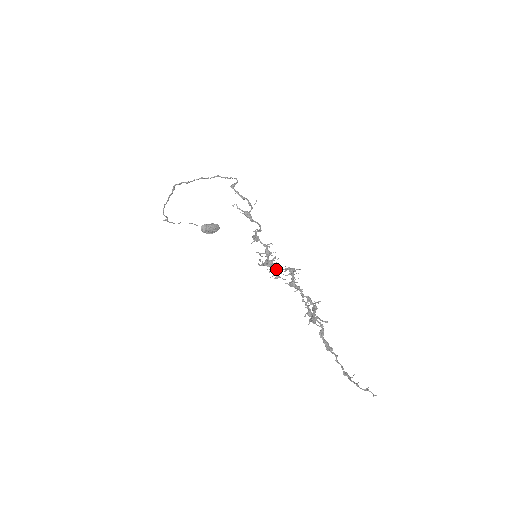
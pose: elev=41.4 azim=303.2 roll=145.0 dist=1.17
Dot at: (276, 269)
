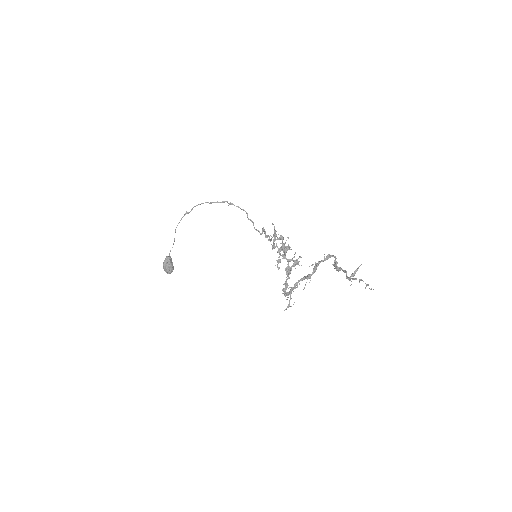
Dot at: (285, 255)
